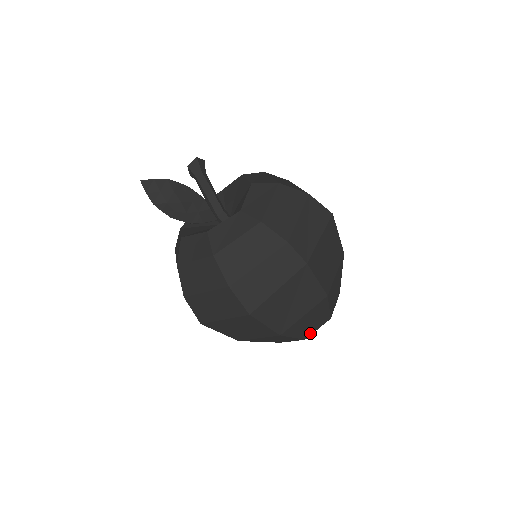
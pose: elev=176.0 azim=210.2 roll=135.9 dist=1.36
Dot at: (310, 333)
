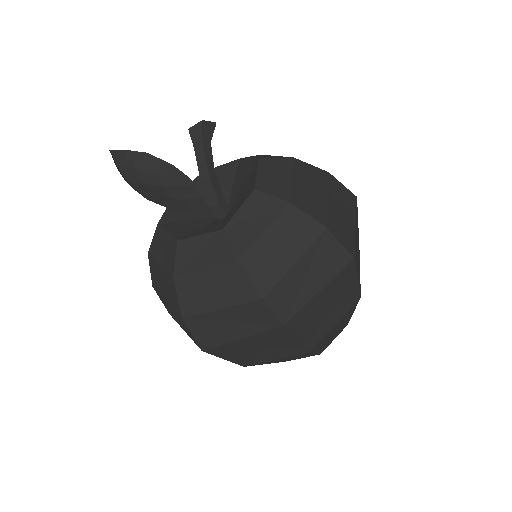
Dot at: occluded
